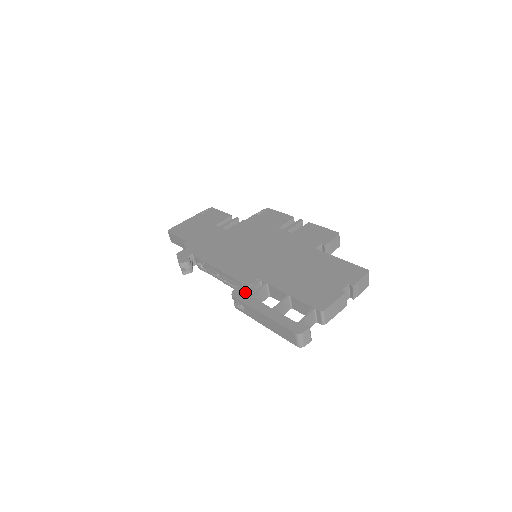
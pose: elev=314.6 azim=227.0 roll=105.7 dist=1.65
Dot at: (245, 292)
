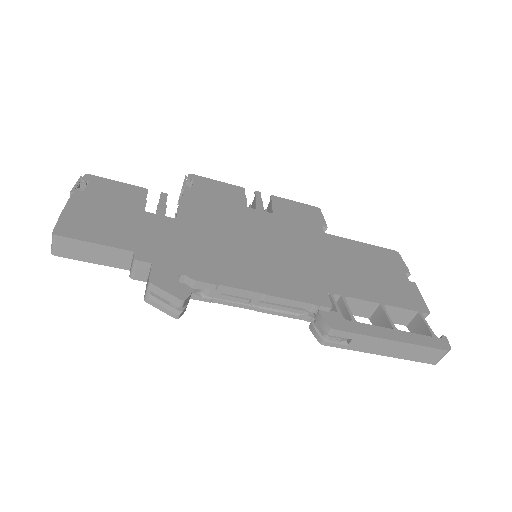
Dot at: (342, 318)
